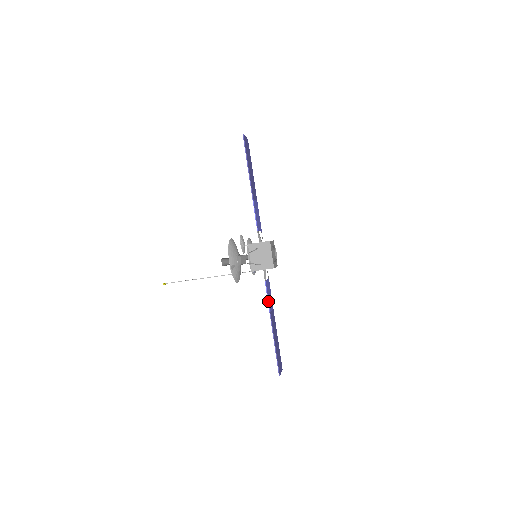
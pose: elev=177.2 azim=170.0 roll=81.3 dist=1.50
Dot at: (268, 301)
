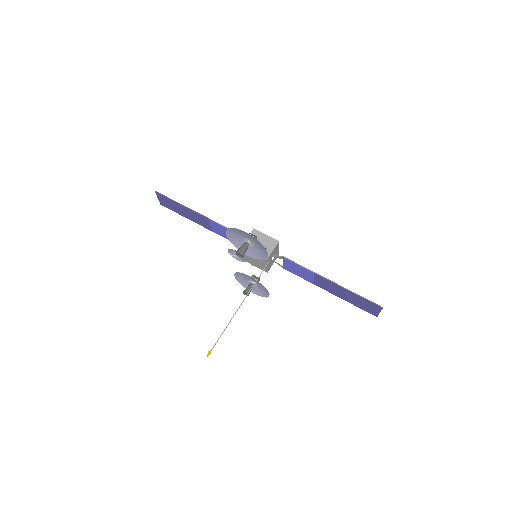
Dot at: (303, 267)
